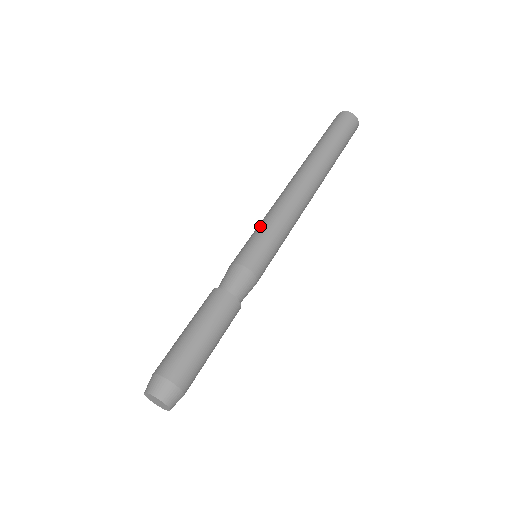
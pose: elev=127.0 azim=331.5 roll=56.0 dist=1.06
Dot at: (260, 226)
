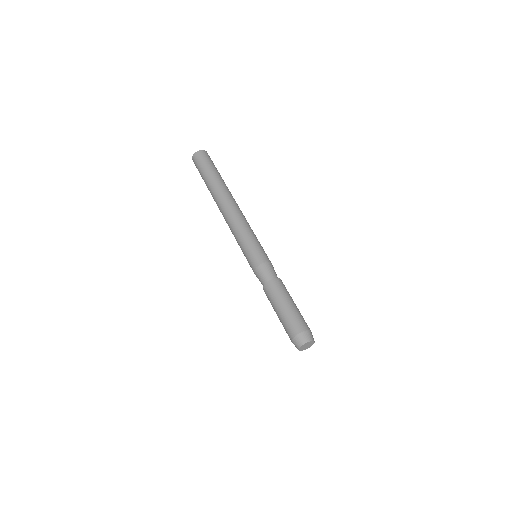
Dot at: (240, 247)
